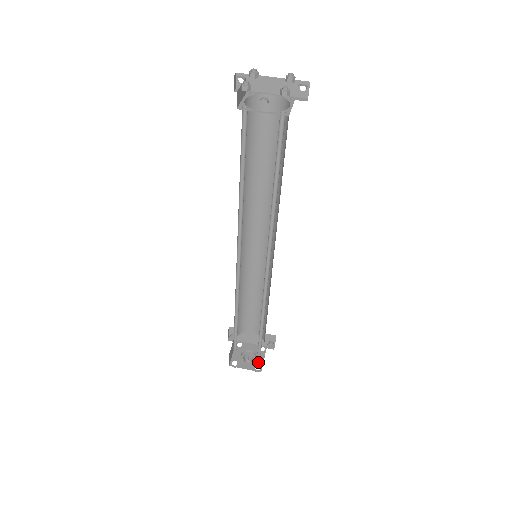
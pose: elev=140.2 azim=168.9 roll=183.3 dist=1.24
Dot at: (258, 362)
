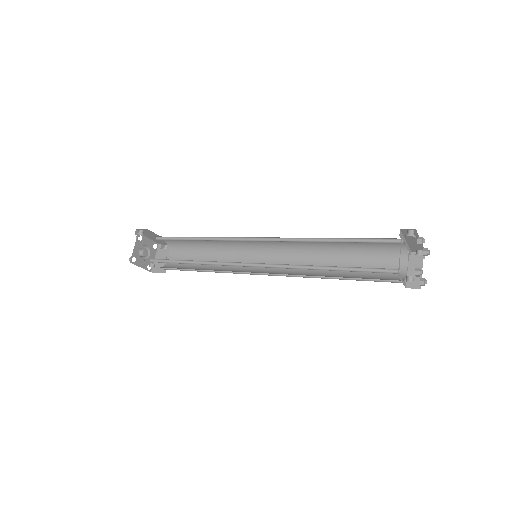
Dot at: occluded
